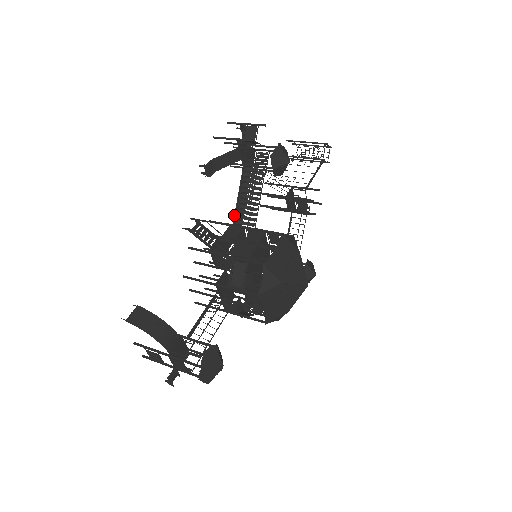
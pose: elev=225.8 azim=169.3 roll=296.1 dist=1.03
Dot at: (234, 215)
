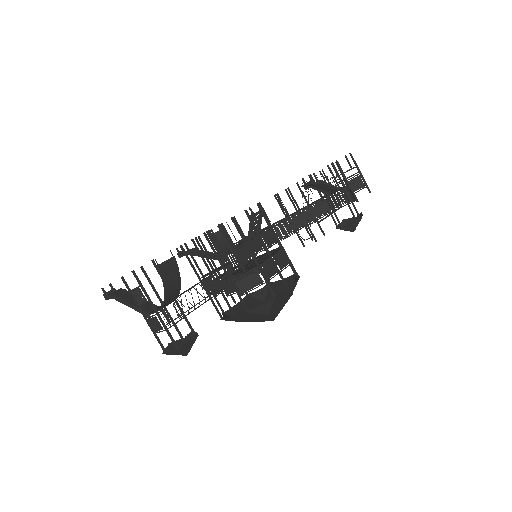
Dot at: (280, 221)
